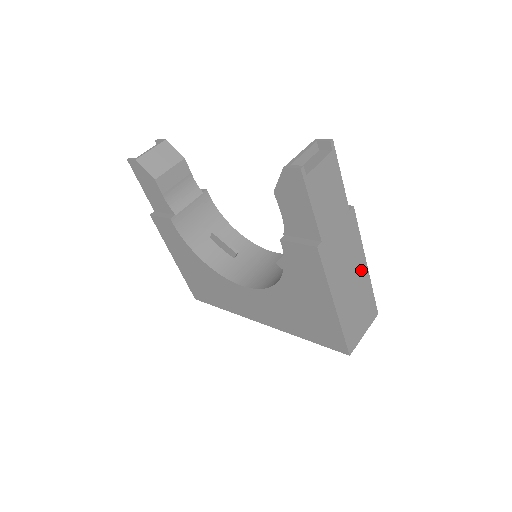
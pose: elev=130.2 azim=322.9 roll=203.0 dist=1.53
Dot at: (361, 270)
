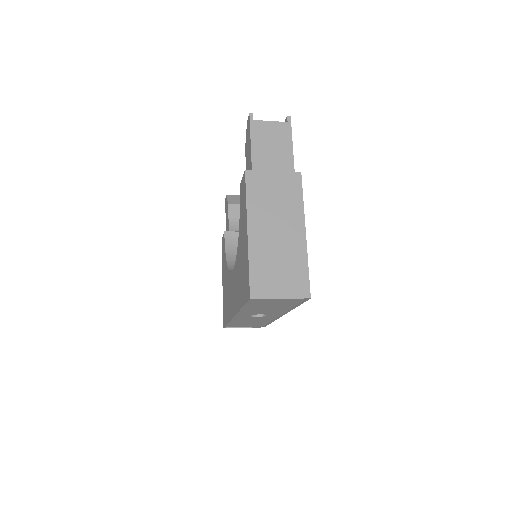
Dot at: (296, 231)
